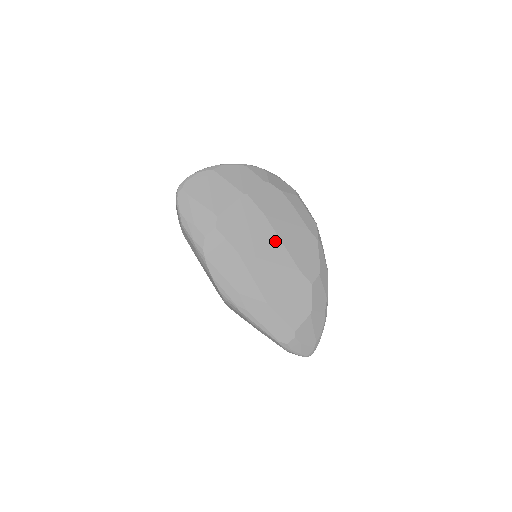
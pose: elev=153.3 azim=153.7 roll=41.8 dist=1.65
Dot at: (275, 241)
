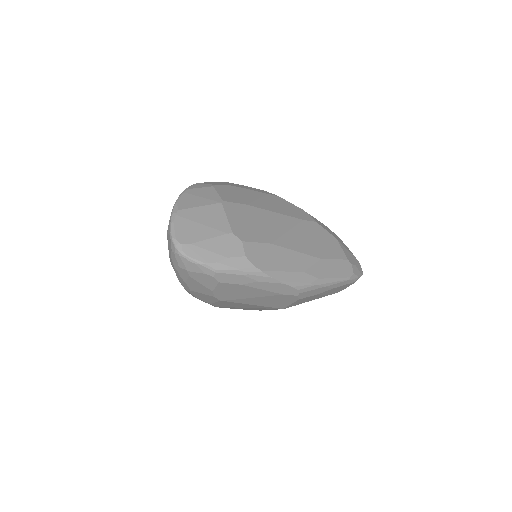
Dot at: (272, 215)
